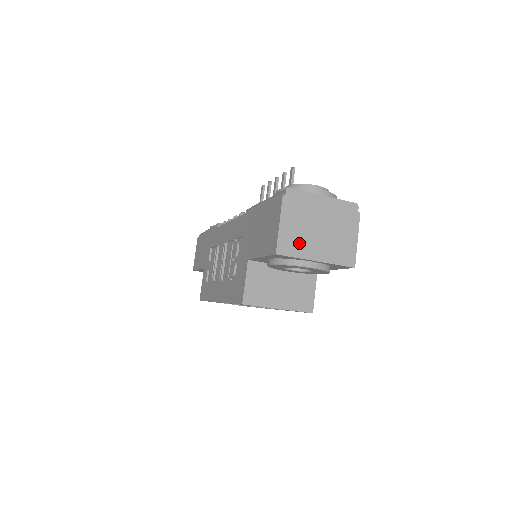
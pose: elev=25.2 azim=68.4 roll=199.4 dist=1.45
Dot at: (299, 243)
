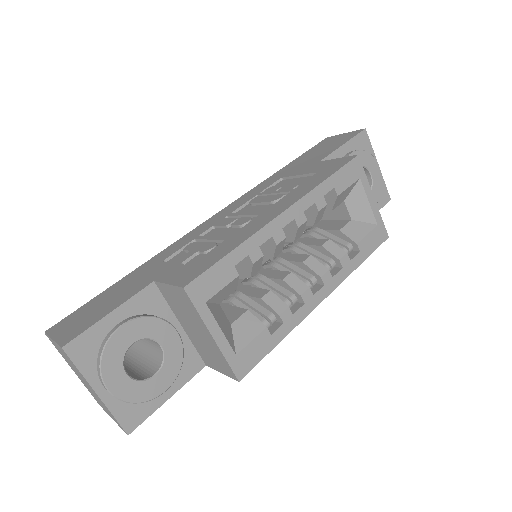
Dot at: occluded
